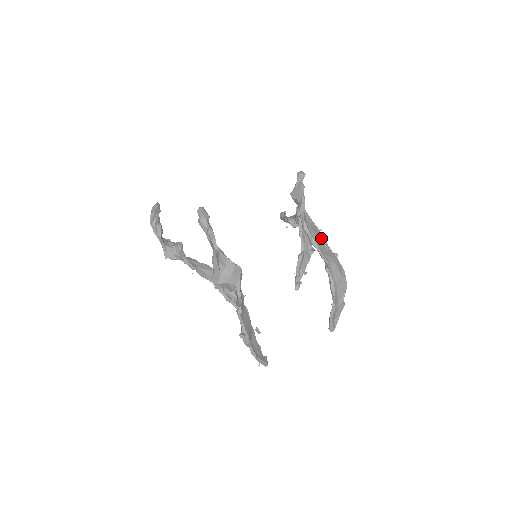
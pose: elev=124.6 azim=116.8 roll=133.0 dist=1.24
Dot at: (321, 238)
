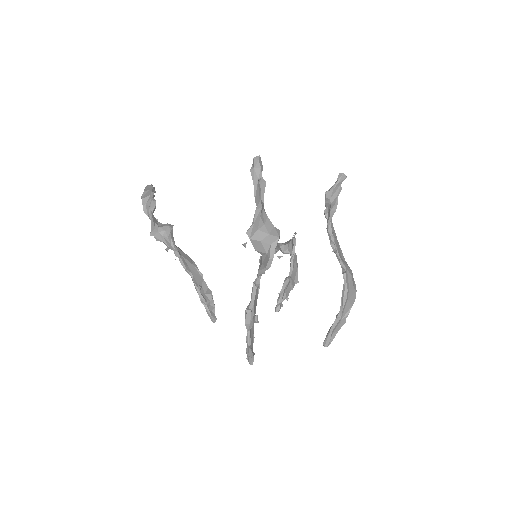
Dot at: (339, 248)
